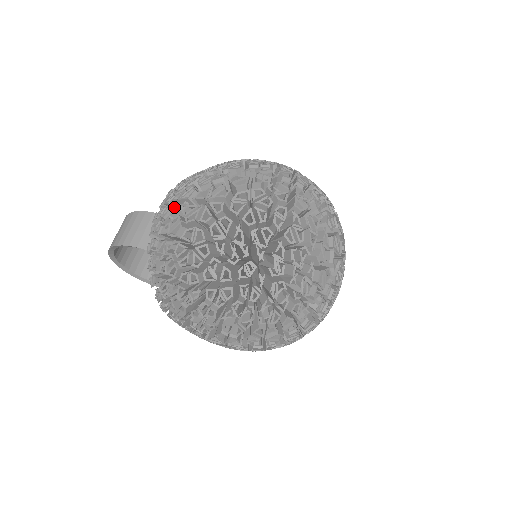
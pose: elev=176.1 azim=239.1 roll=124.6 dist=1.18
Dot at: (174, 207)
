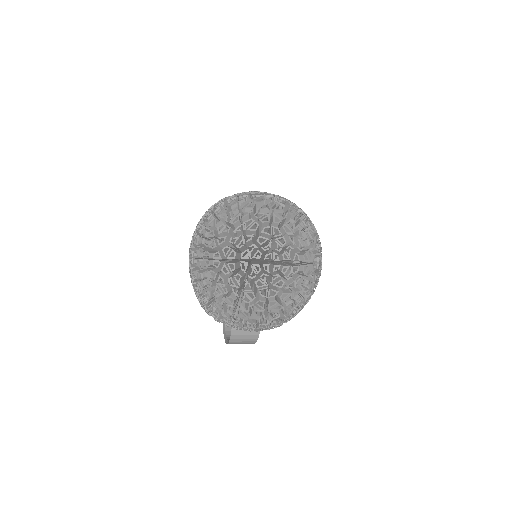
Dot at: occluded
